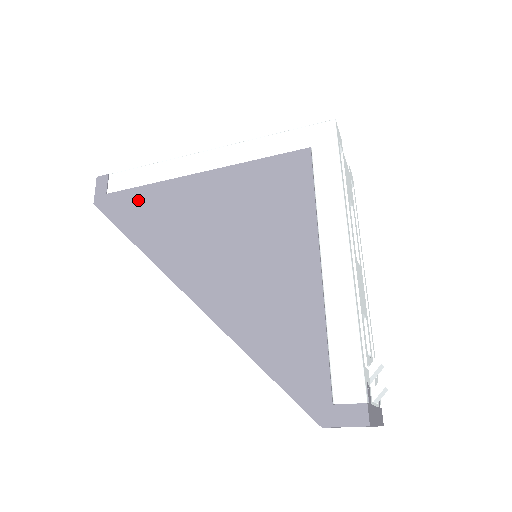
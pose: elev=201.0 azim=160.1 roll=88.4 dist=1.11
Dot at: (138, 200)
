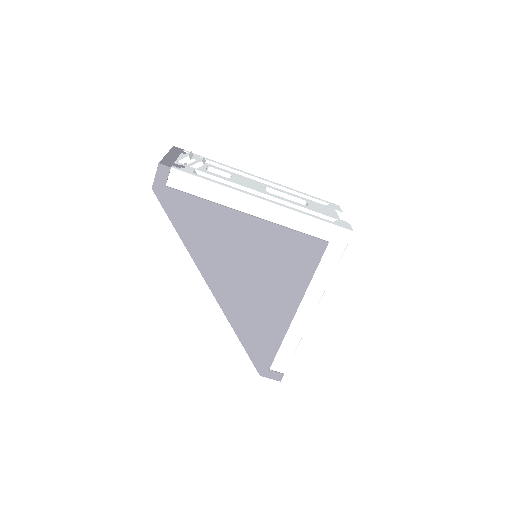
Dot at: (193, 208)
